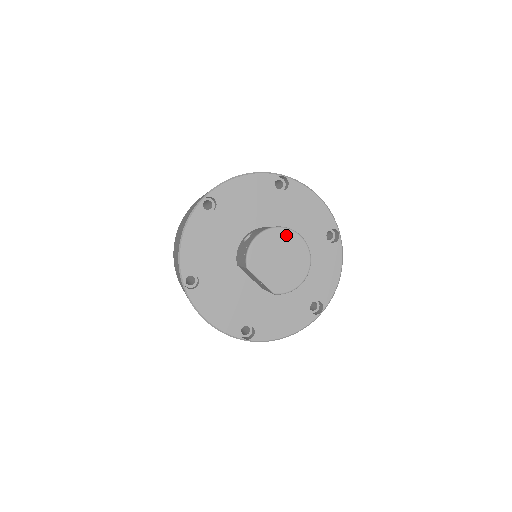
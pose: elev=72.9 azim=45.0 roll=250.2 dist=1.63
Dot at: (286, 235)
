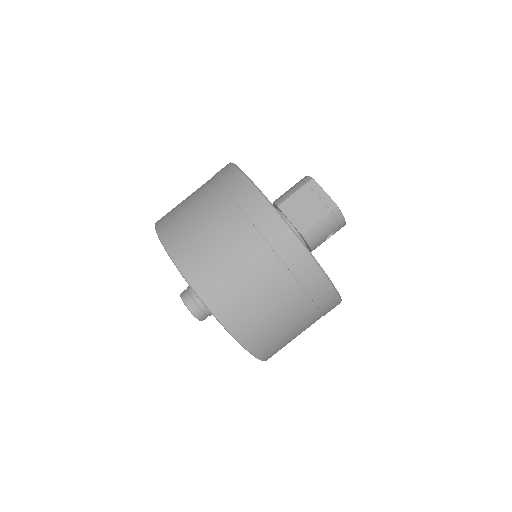
Dot at: occluded
